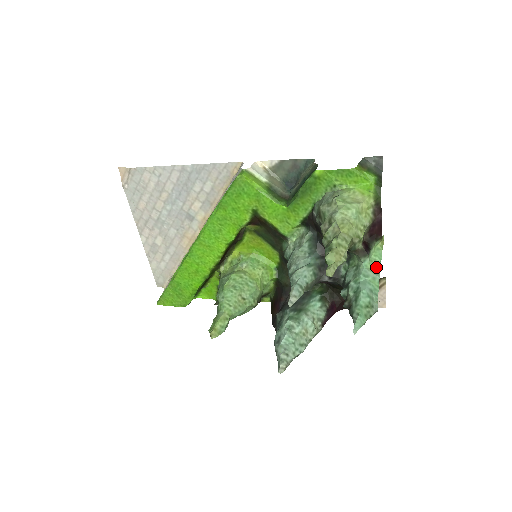
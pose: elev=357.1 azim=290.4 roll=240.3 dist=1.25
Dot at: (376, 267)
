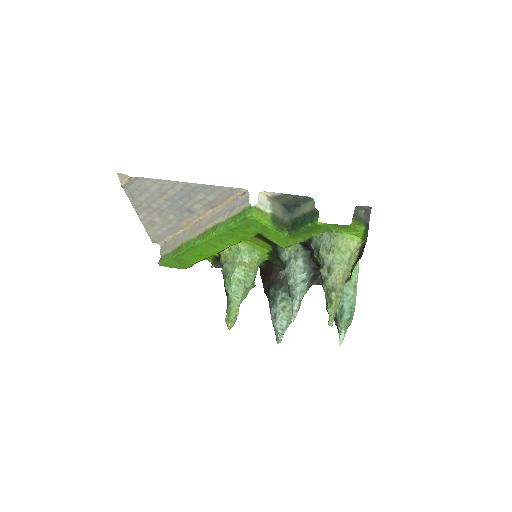
Dot at: (354, 283)
